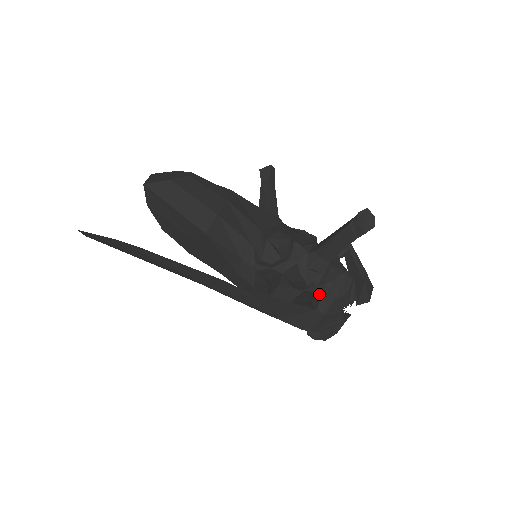
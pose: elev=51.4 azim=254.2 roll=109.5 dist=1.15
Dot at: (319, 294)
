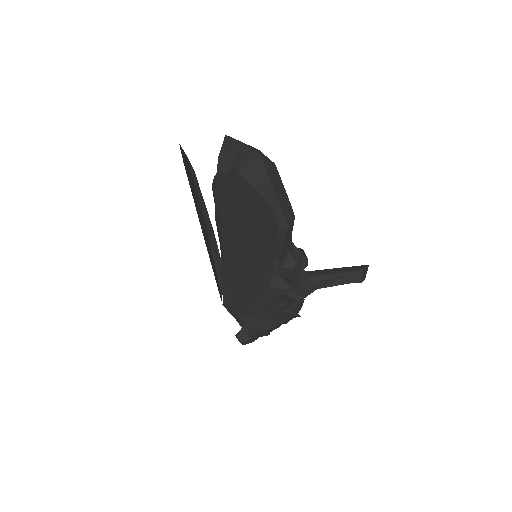
Dot at: occluded
